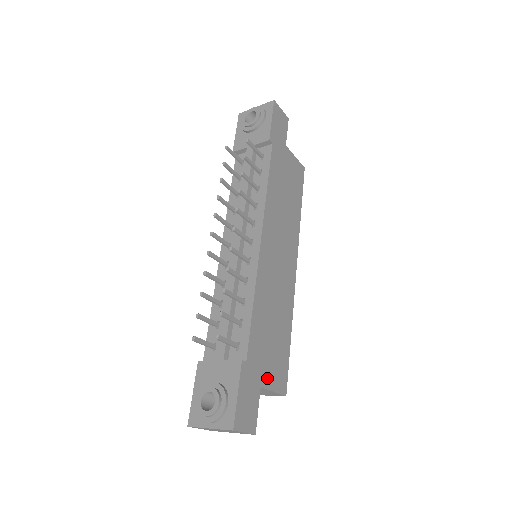
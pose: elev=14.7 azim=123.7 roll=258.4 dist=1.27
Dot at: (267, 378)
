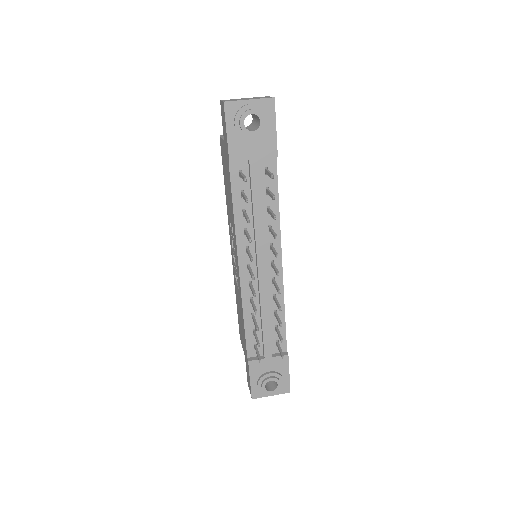
Dot at: occluded
